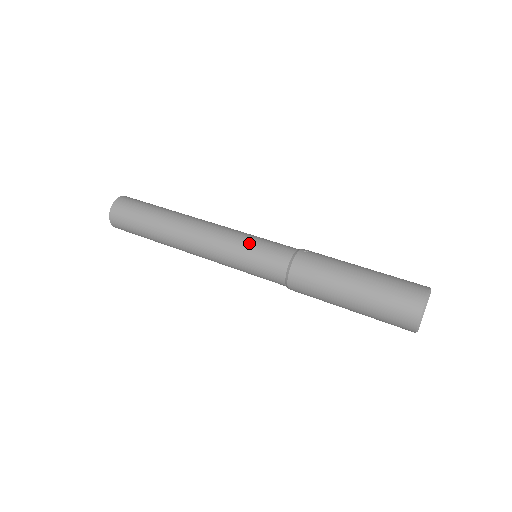
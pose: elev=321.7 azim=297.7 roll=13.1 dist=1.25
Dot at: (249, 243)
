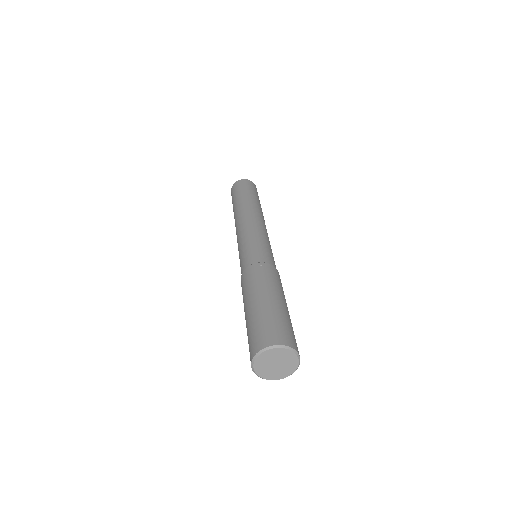
Dot at: (247, 242)
